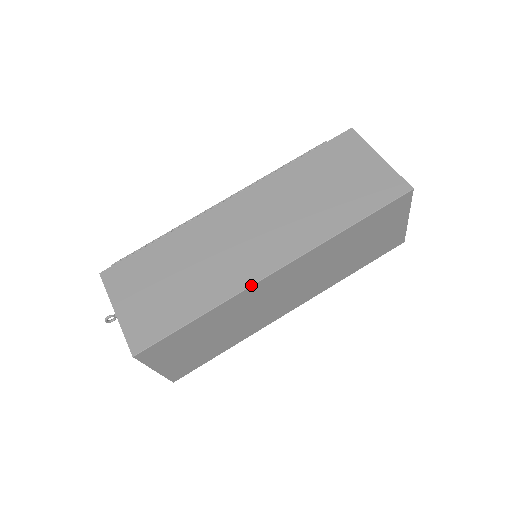
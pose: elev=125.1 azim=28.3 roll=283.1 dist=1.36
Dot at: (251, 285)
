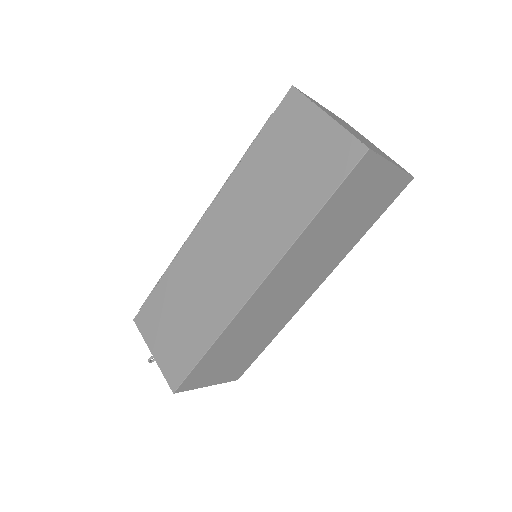
Dot at: (239, 309)
